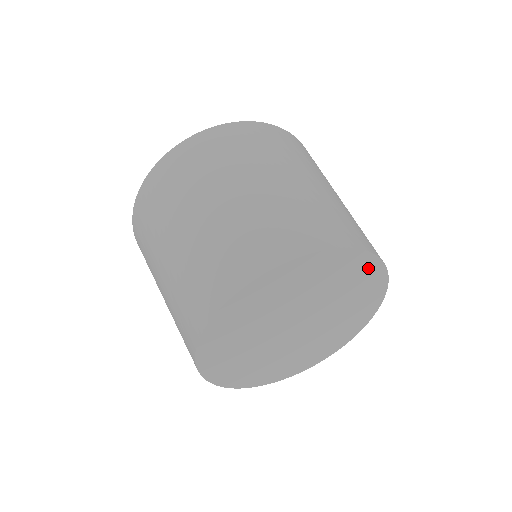
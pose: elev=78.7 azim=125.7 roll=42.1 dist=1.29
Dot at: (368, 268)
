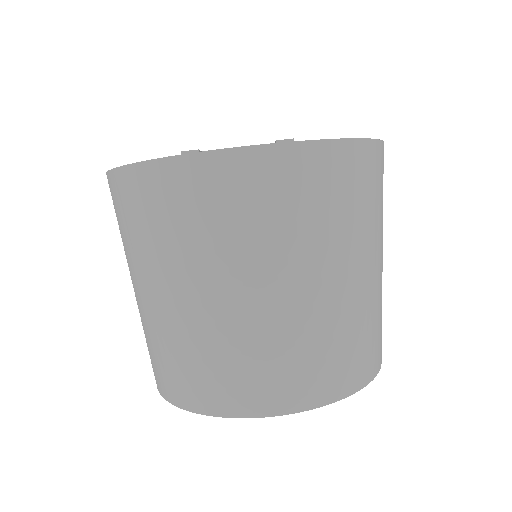
Dot at: occluded
